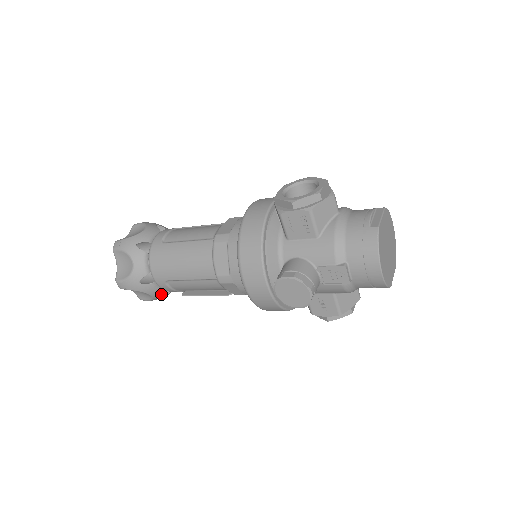
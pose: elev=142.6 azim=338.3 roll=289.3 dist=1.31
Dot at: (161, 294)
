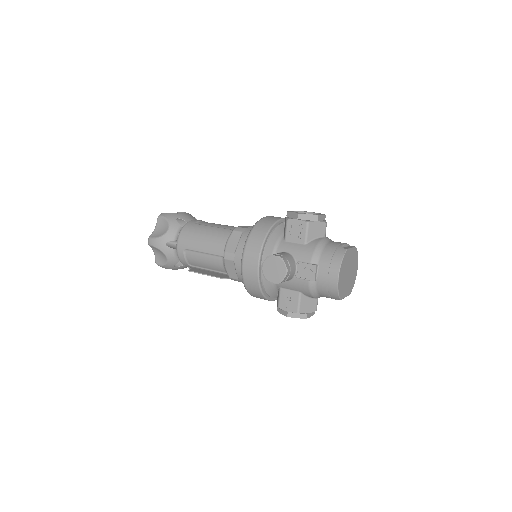
Dot at: (174, 262)
